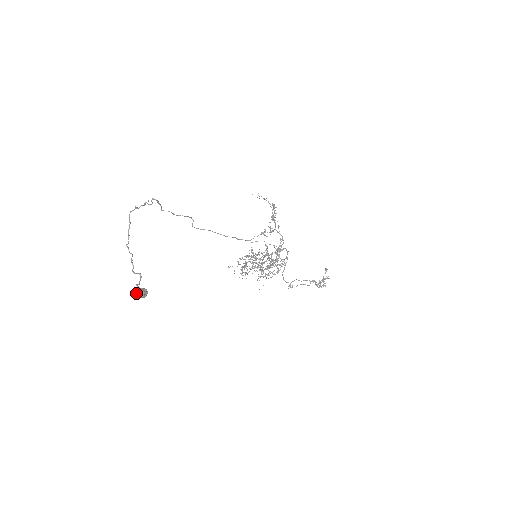
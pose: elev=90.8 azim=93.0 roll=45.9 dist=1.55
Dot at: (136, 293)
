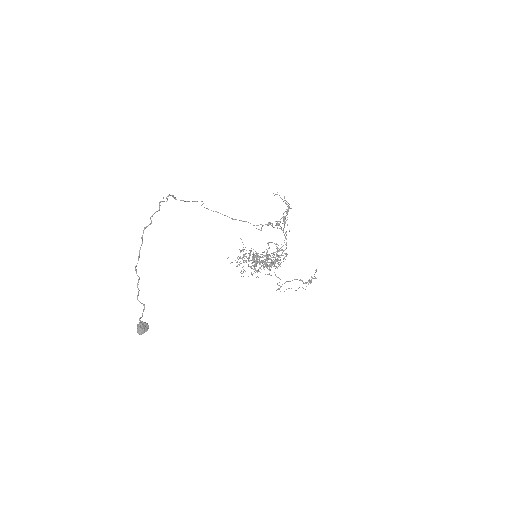
Dot at: (138, 330)
